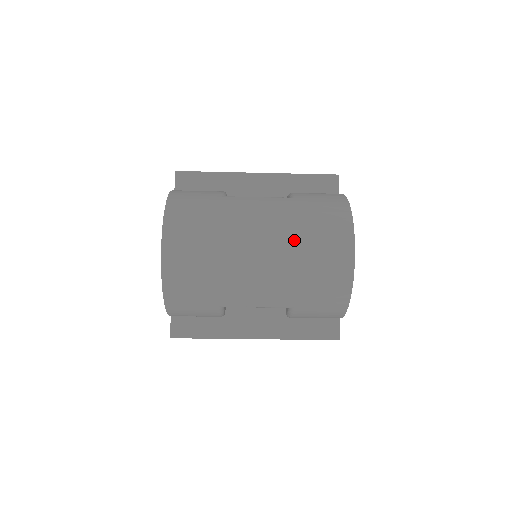
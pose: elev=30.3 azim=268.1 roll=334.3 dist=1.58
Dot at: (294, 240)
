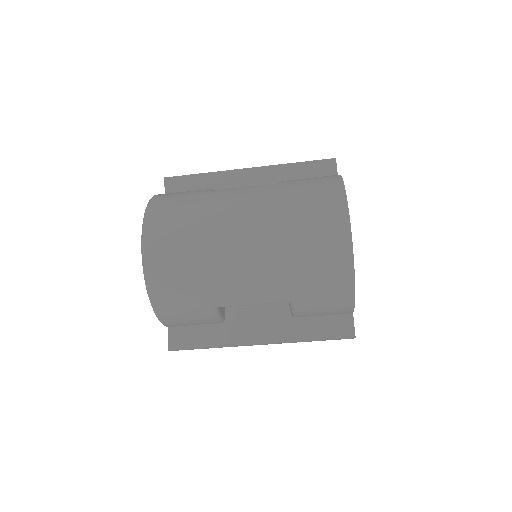
Dot at: (281, 223)
